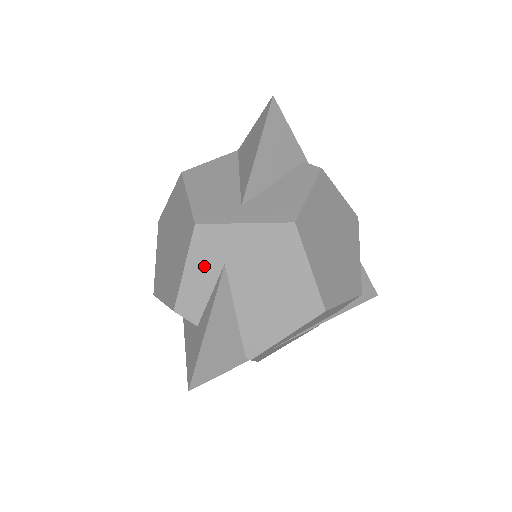
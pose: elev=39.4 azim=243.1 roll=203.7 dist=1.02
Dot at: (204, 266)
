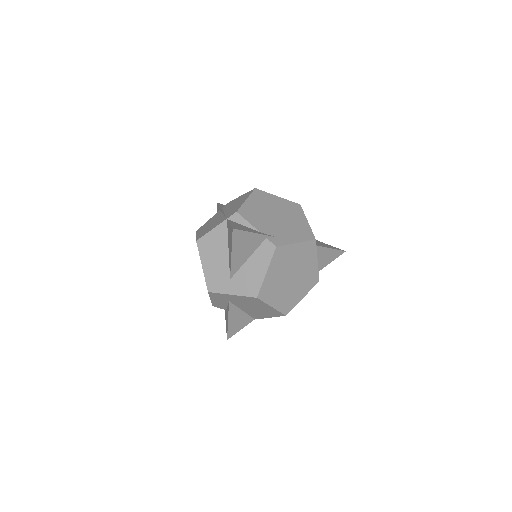
Dot at: (219, 300)
